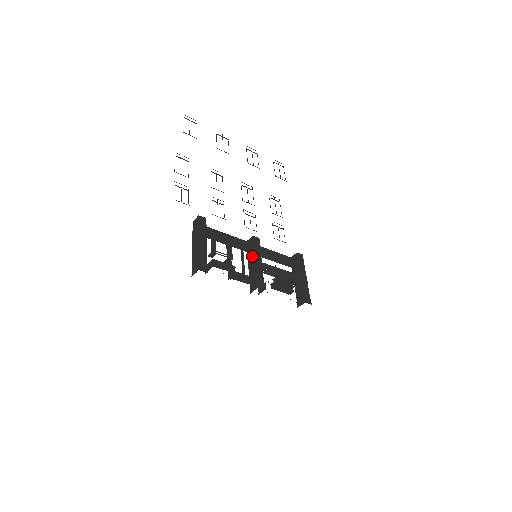
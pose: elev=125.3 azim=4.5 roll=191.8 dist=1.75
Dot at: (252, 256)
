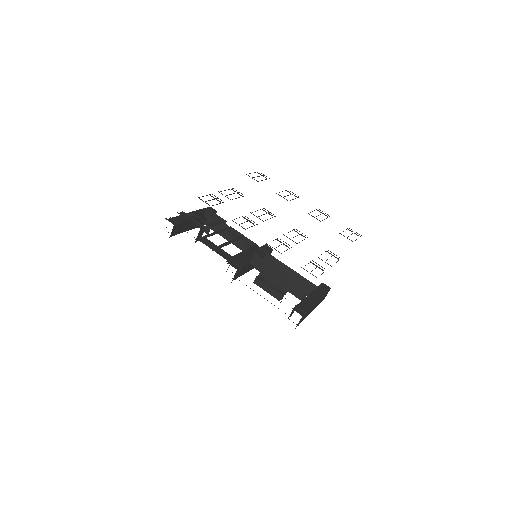
Dot at: occluded
